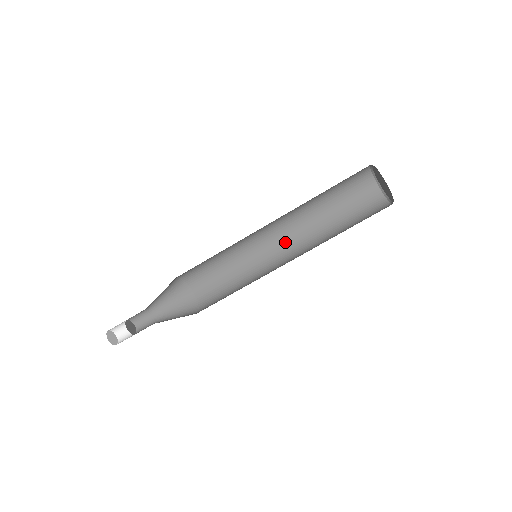
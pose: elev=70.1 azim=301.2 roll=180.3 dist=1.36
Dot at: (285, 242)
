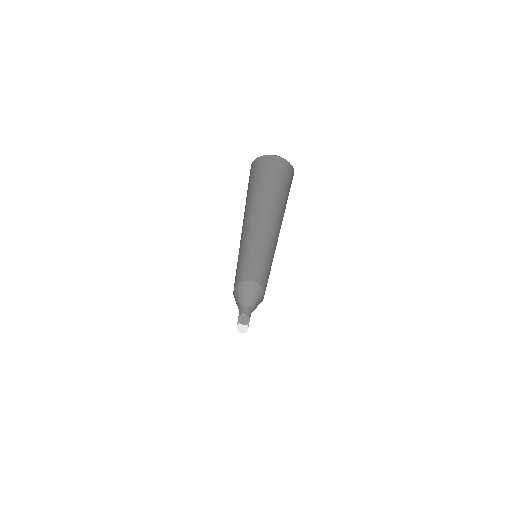
Dot at: (276, 237)
